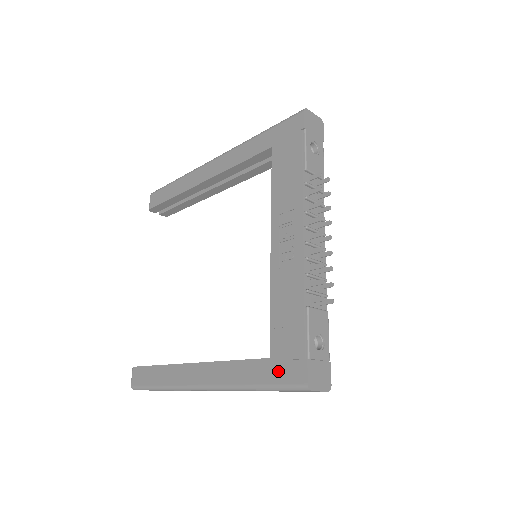
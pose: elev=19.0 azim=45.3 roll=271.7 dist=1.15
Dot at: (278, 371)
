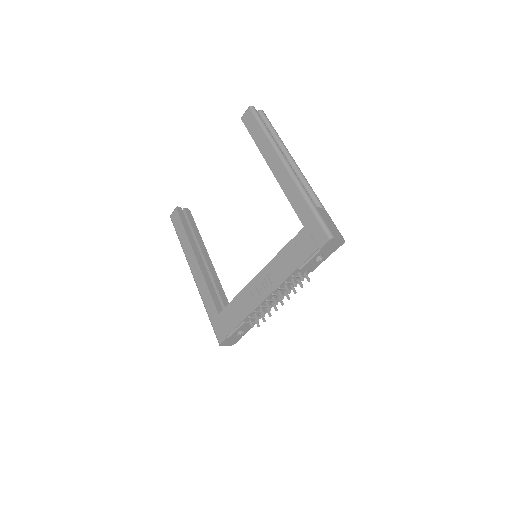
Dot at: (217, 324)
